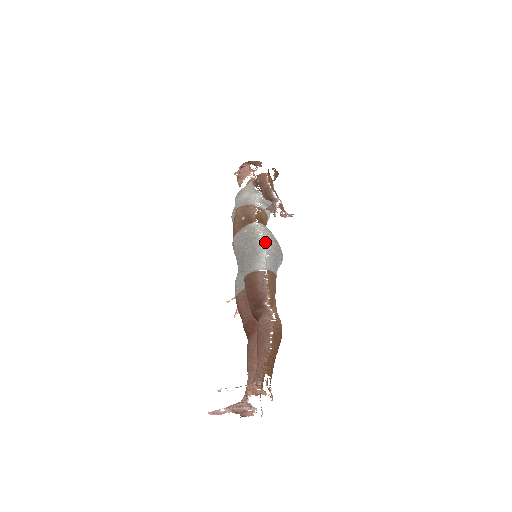
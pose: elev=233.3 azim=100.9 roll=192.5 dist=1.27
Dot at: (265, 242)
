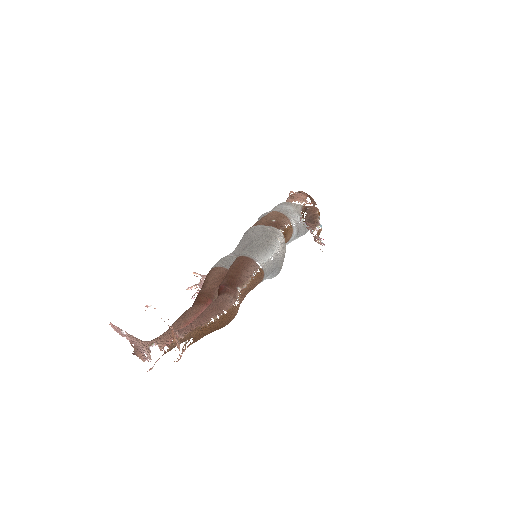
Dot at: (278, 248)
